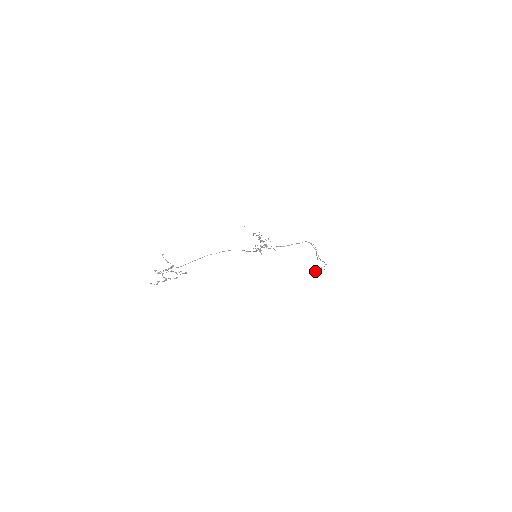
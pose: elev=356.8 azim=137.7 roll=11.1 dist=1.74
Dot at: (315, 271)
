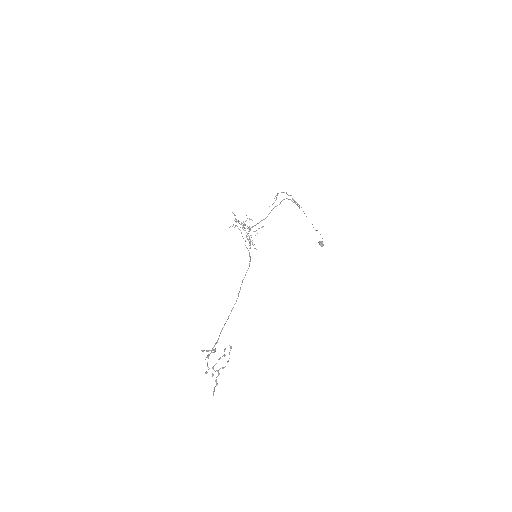
Dot at: (320, 244)
